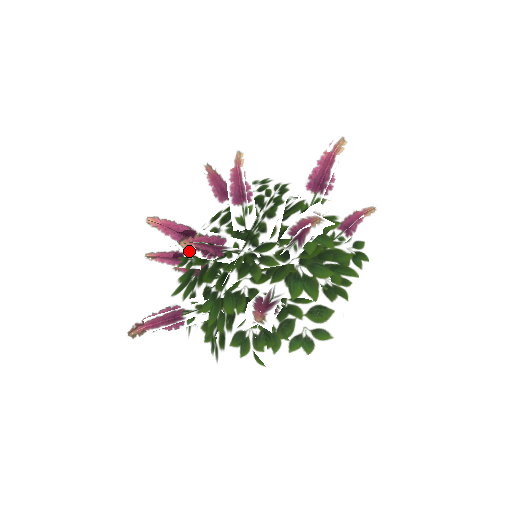
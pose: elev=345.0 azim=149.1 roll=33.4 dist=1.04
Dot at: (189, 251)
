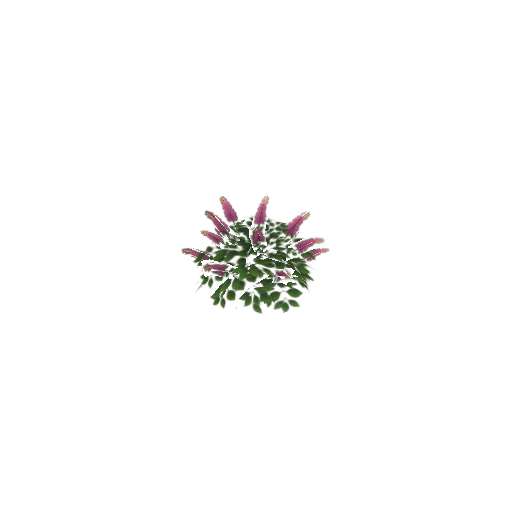
Dot at: (258, 233)
